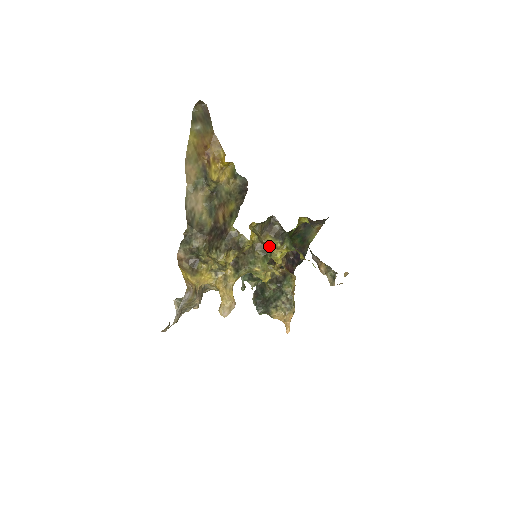
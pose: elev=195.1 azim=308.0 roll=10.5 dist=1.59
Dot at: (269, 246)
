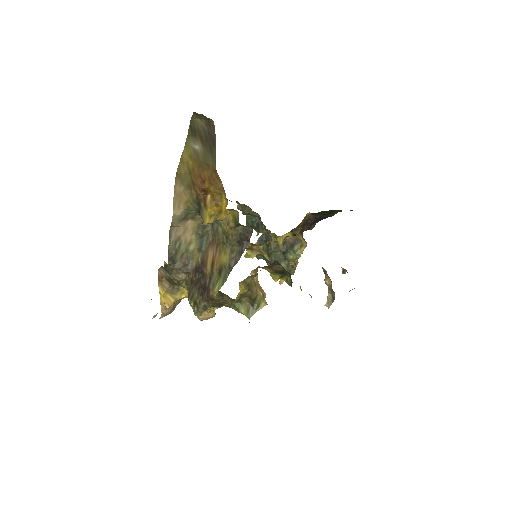
Dot at: occluded
